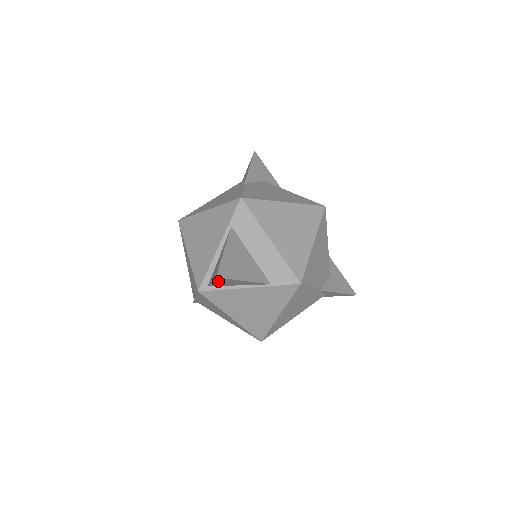
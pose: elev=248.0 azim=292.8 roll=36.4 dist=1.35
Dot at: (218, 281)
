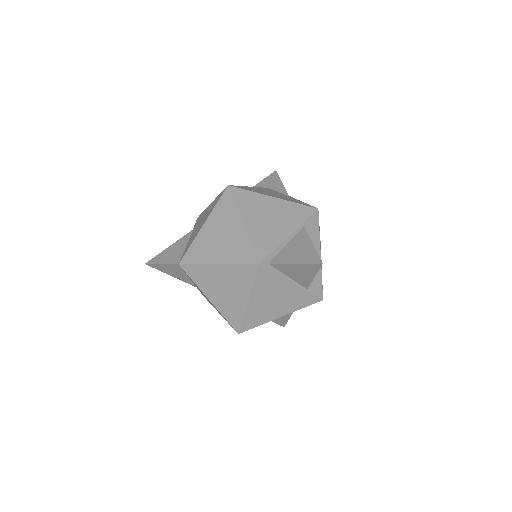
Dot at: (301, 266)
